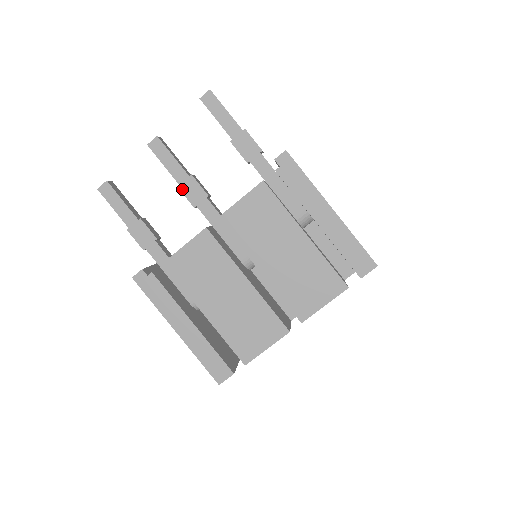
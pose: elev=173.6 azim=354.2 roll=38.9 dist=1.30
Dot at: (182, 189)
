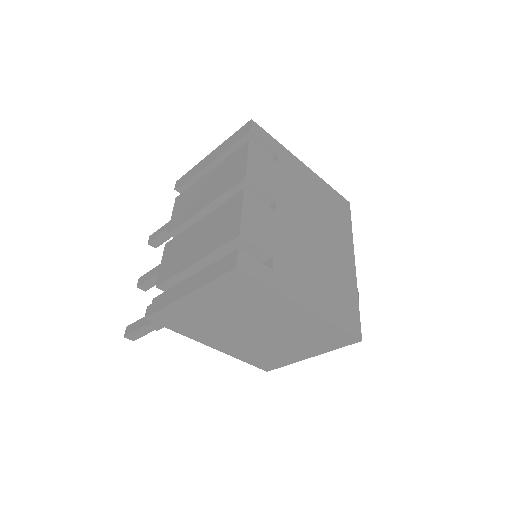
Dot at: occluded
